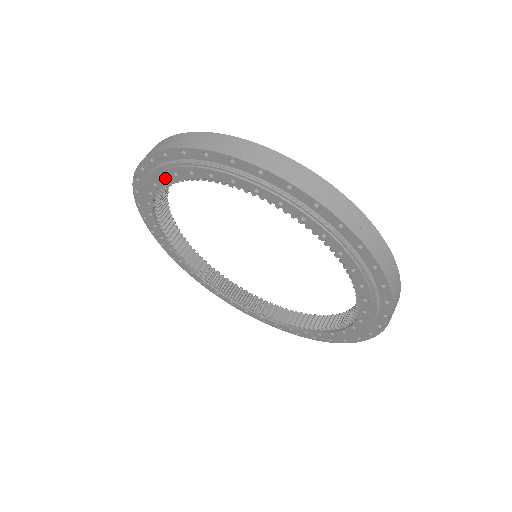
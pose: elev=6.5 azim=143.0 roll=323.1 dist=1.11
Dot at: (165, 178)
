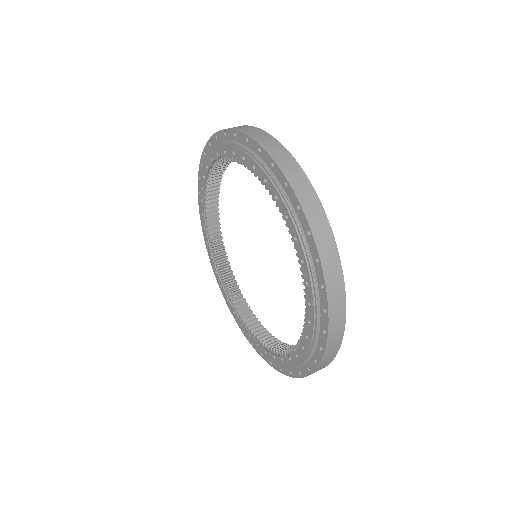
Dot at: (205, 176)
